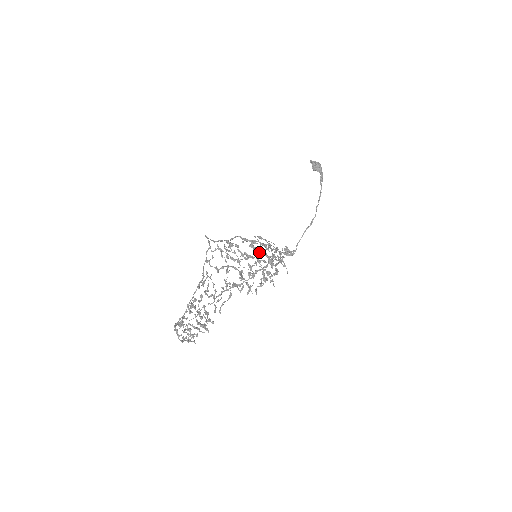
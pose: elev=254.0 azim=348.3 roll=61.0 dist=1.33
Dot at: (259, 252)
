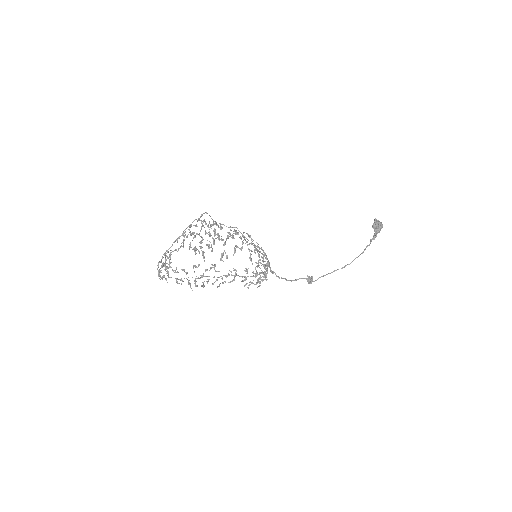
Dot at: occluded
